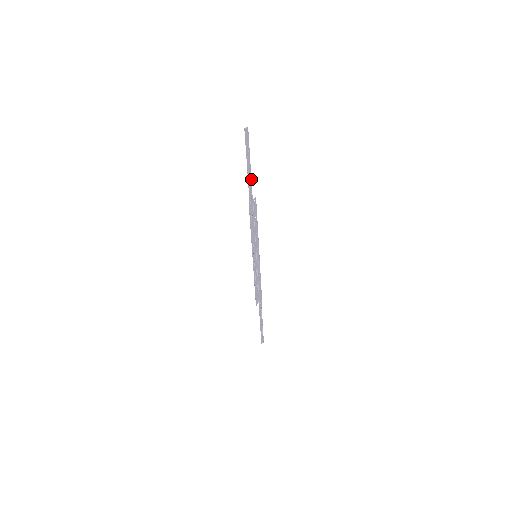
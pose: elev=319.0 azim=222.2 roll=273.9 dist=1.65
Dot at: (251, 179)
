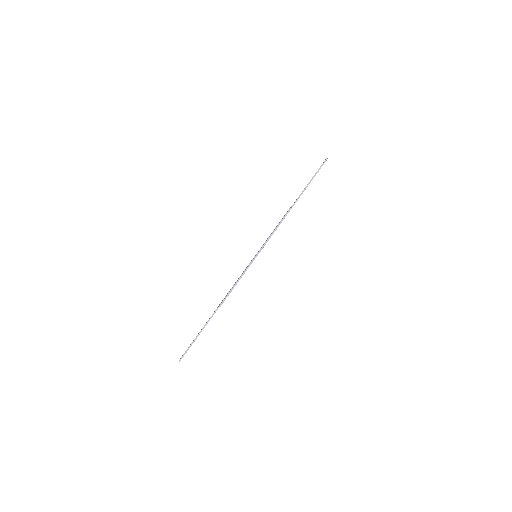
Dot at: occluded
